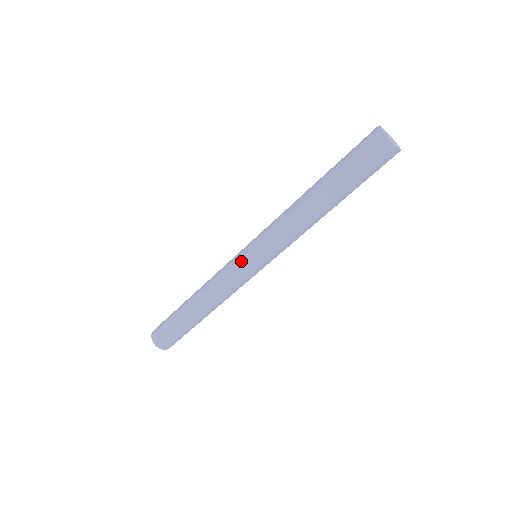
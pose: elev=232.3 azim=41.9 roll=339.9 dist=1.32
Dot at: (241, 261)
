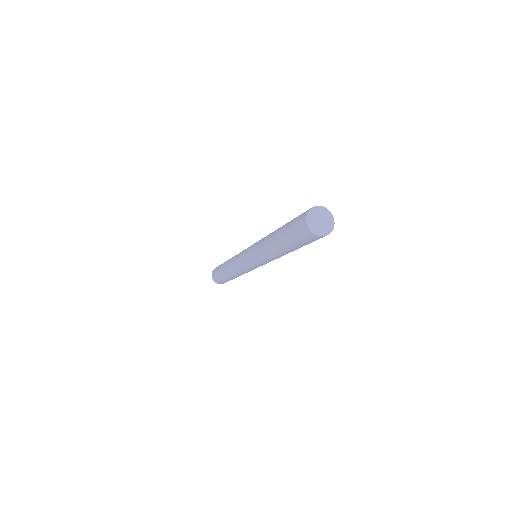
Dot at: (251, 268)
